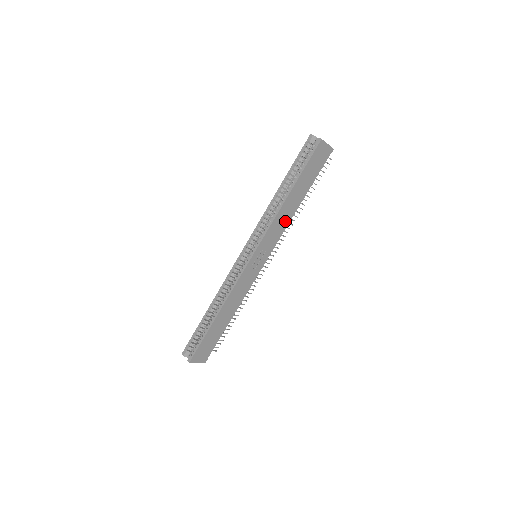
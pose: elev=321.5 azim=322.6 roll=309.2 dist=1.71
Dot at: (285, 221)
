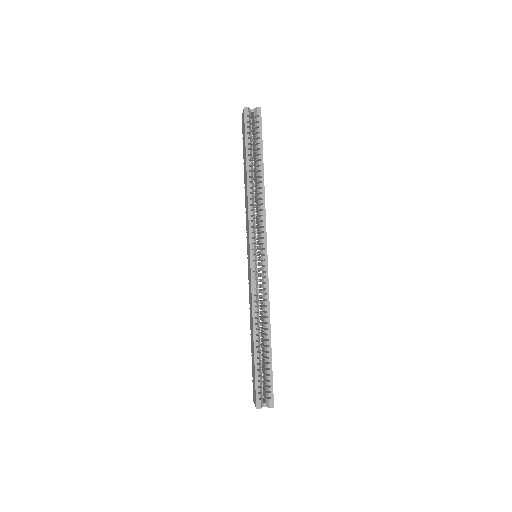
Dot at: occluded
